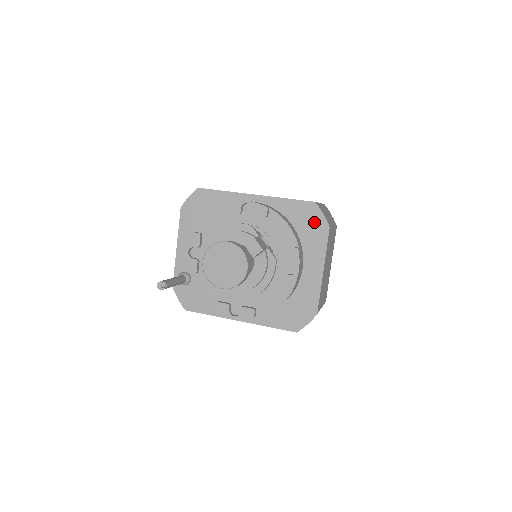
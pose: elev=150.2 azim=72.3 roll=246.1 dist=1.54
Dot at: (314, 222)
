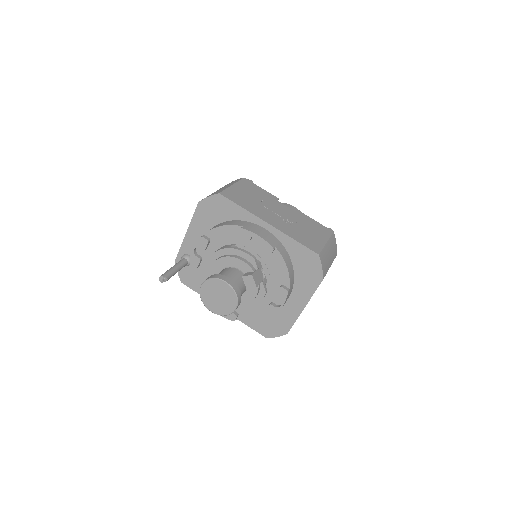
Dot at: (312, 270)
